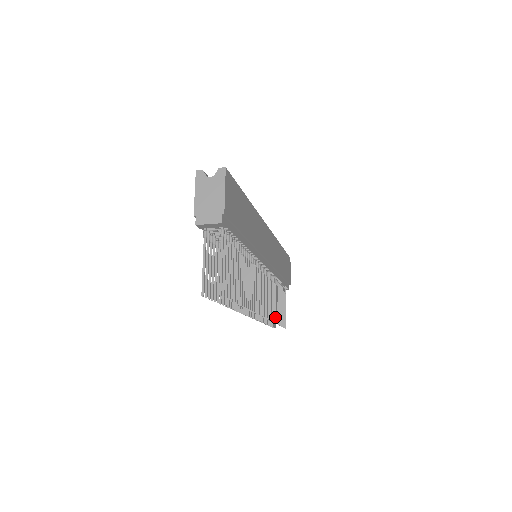
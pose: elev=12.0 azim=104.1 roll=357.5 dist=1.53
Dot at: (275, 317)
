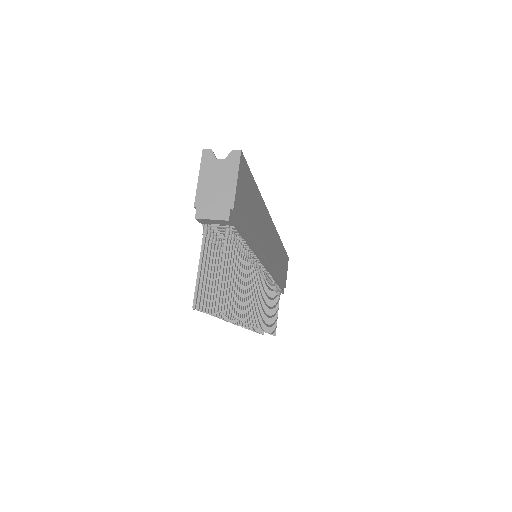
Dot at: (267, 325)
